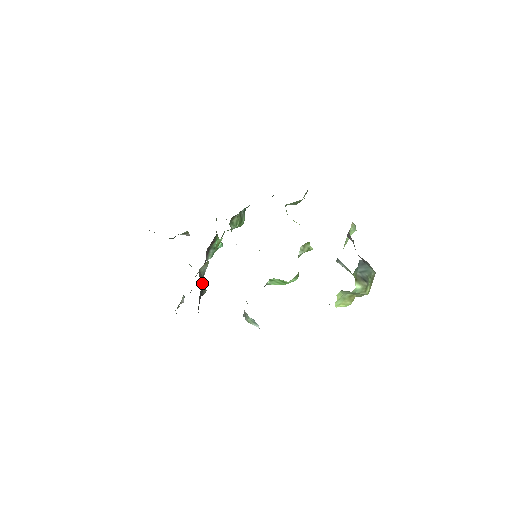
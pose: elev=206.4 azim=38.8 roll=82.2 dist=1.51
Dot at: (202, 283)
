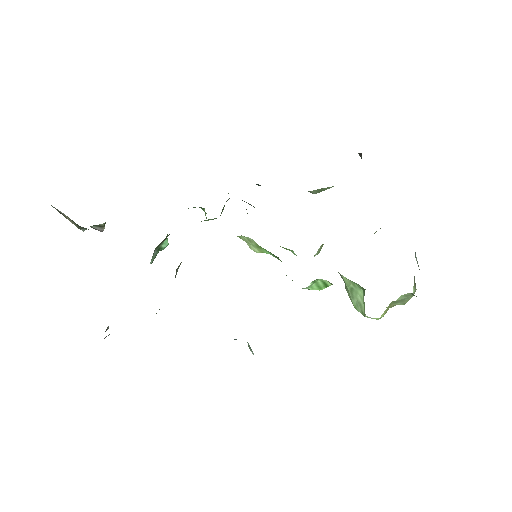
Dot at: occluded
